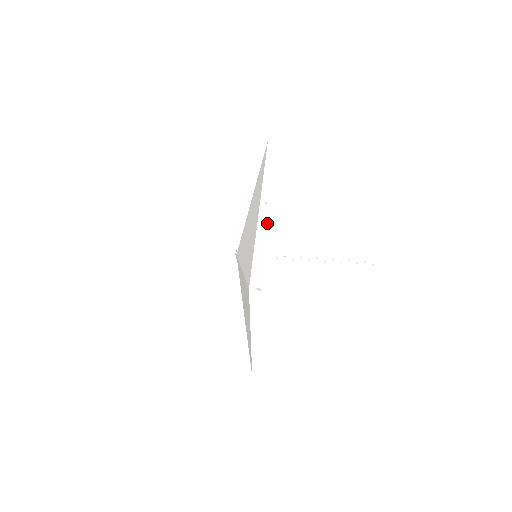
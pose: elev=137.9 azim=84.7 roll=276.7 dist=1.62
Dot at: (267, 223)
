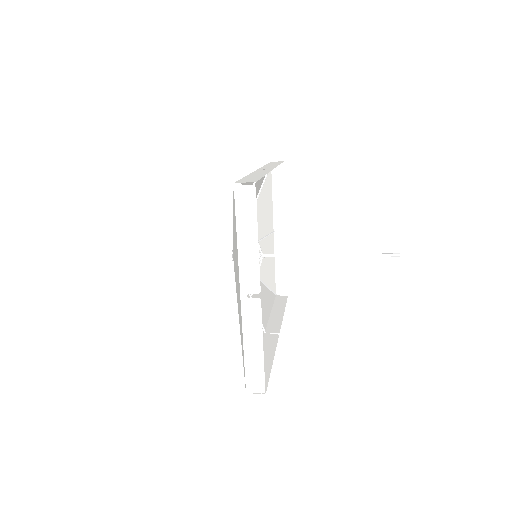
Dot at: (263, 172)
